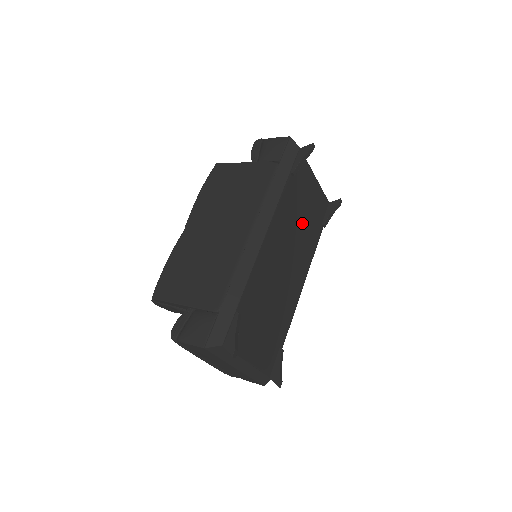
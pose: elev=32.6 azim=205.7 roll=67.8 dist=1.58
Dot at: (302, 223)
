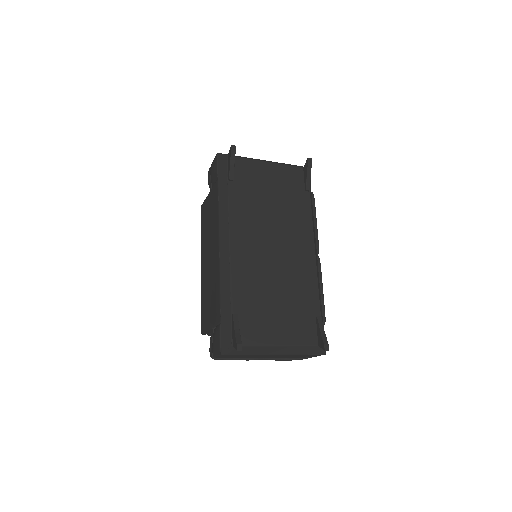
Dot at: (274, 206)
